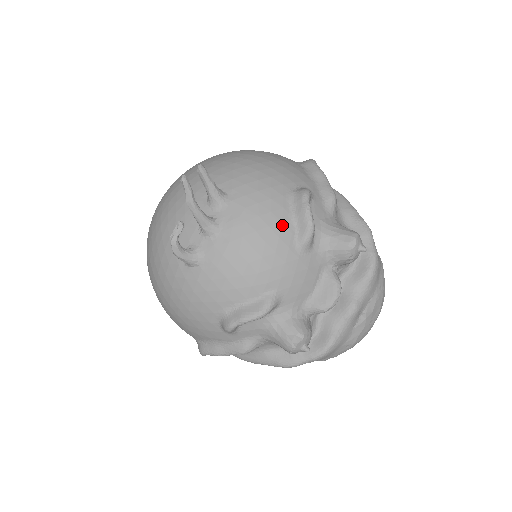
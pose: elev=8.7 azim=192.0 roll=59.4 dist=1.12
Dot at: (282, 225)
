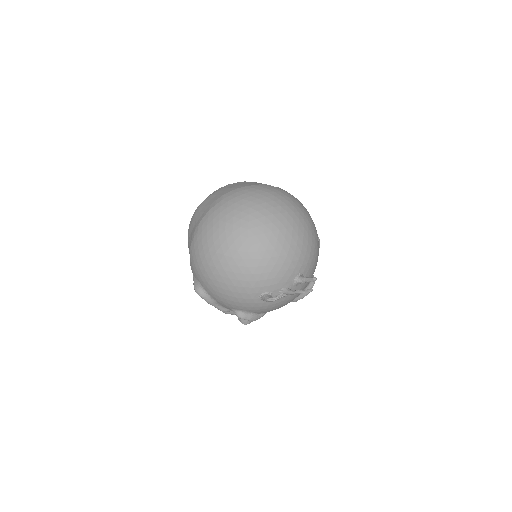
Dot at: occluded
